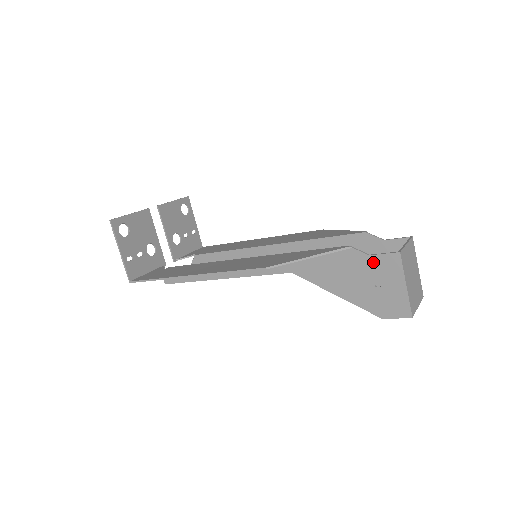
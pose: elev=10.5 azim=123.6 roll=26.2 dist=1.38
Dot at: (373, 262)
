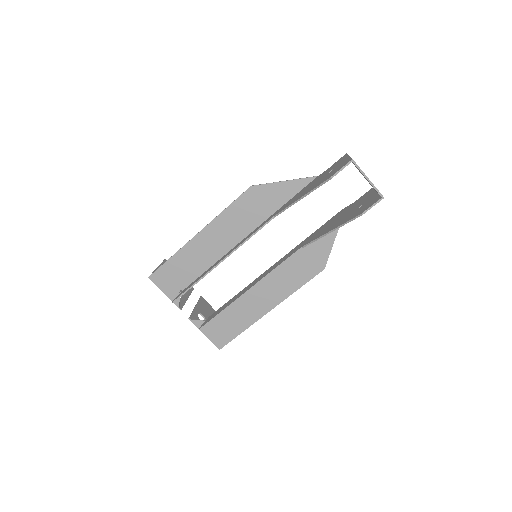
Dot at: (329, 169)
